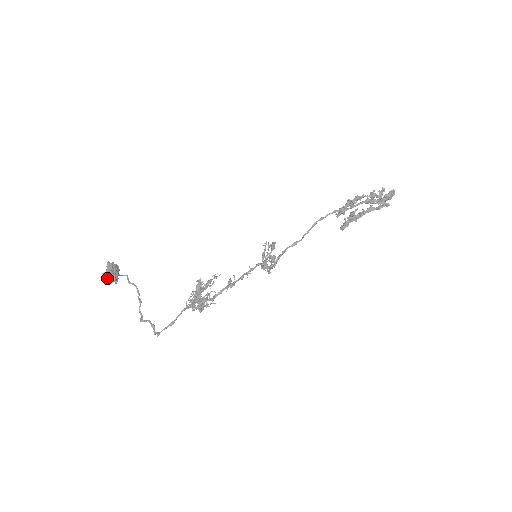
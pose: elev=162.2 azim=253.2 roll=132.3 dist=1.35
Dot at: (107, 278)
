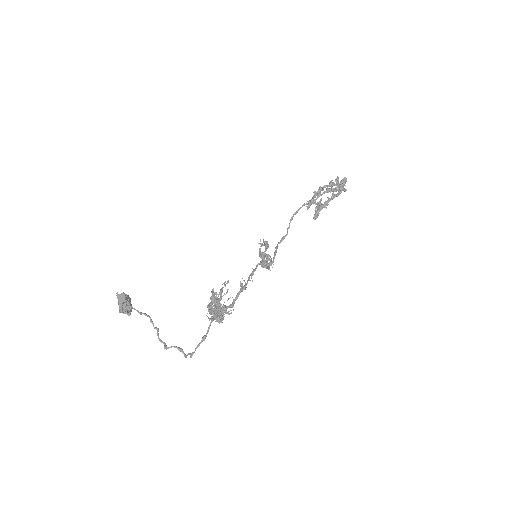
Dot at: (125, 309)
